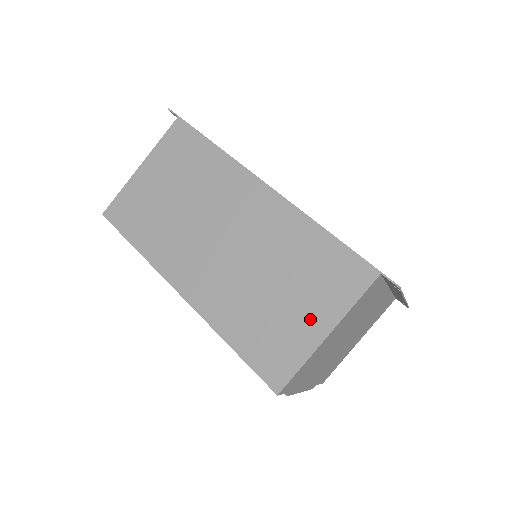
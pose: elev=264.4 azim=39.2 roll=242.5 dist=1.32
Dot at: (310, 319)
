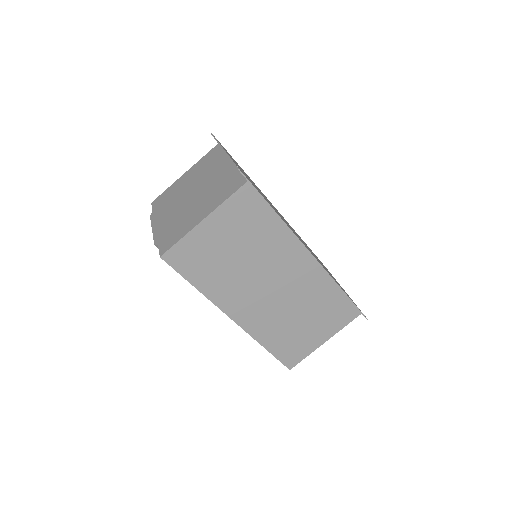
Dot at: (318, 335)
